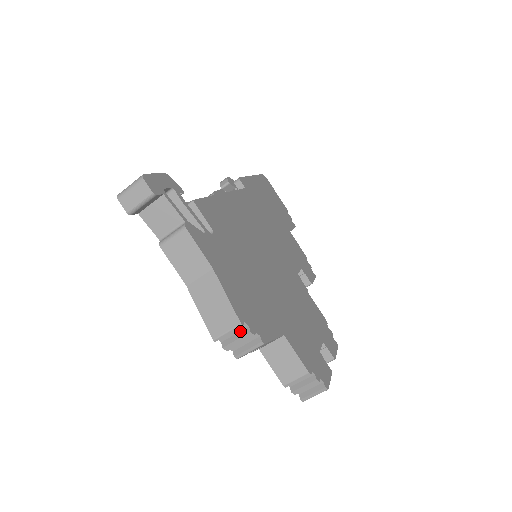
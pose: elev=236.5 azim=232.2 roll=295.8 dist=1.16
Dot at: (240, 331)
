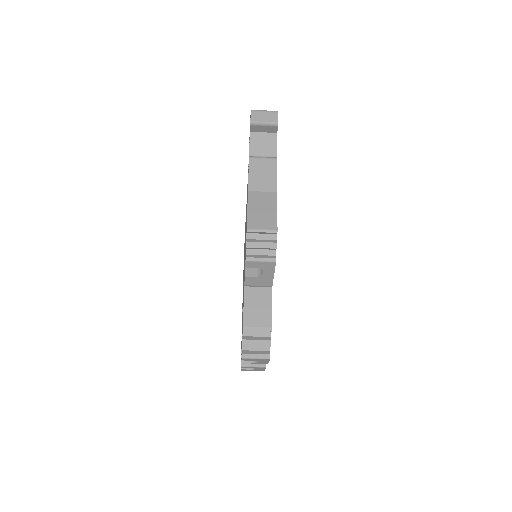
Dot at: (267, 240)
